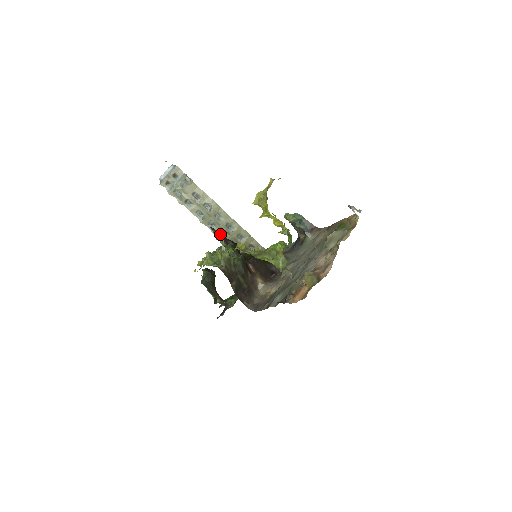
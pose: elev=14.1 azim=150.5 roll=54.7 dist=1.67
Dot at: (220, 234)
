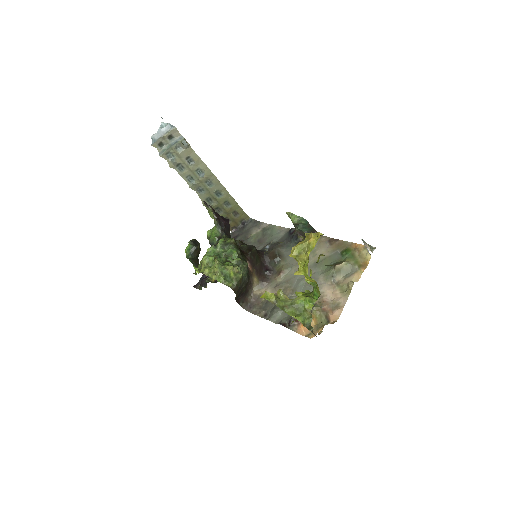
Dot at: (213, 211)
